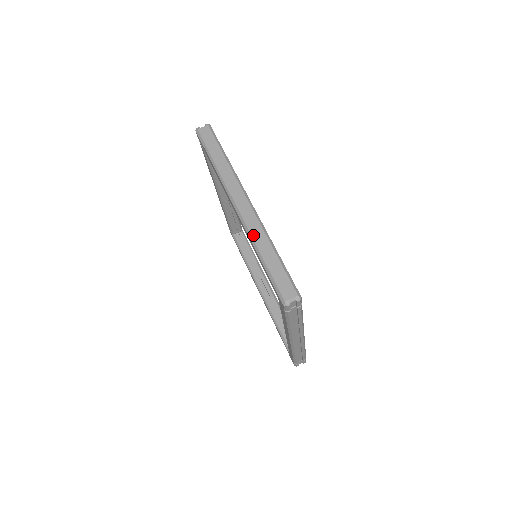
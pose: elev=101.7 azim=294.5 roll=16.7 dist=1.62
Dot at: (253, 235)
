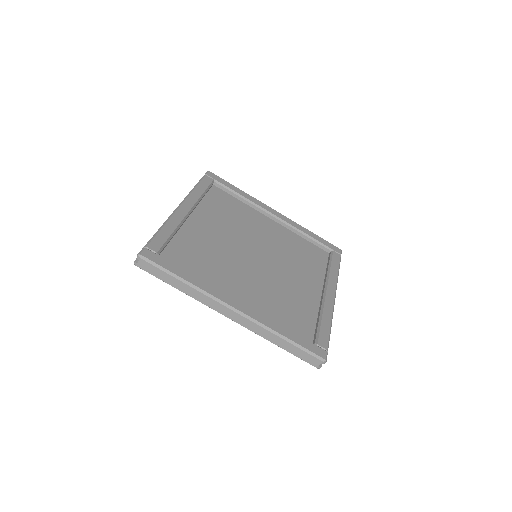
Dot at: (260, 335)
